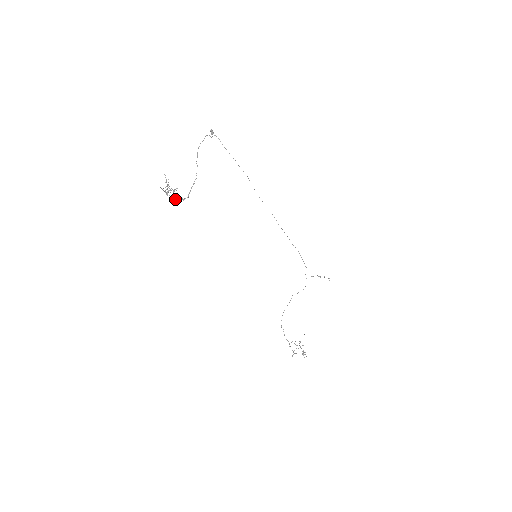
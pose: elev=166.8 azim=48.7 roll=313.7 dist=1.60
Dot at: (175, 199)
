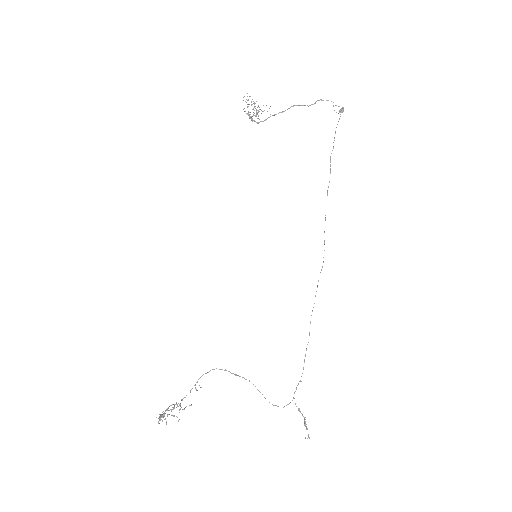
Dot at: (248, 113)
